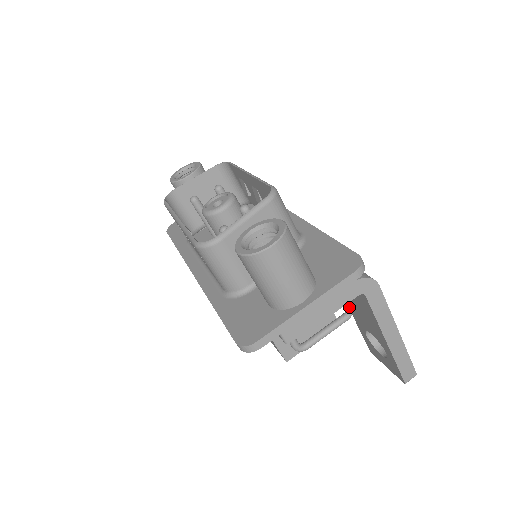
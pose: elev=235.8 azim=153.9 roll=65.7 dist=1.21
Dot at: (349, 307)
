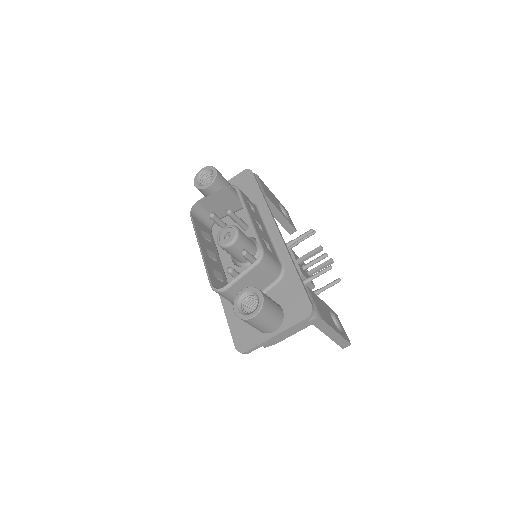
Dot at: occluded
